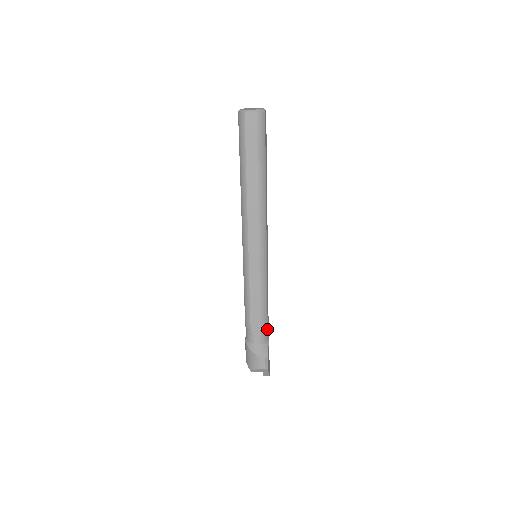
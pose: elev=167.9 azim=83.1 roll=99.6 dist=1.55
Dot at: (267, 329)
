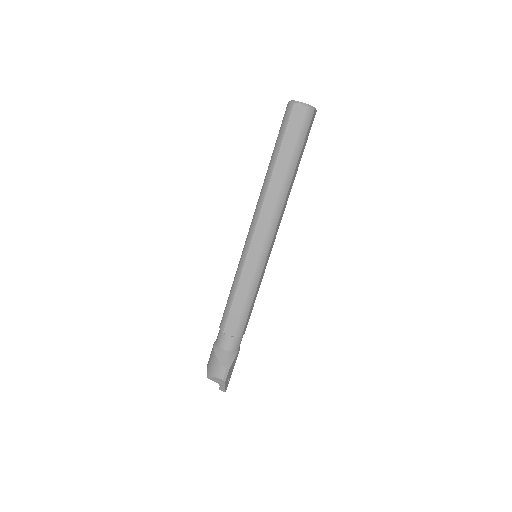
Dot at: (240, 339)
